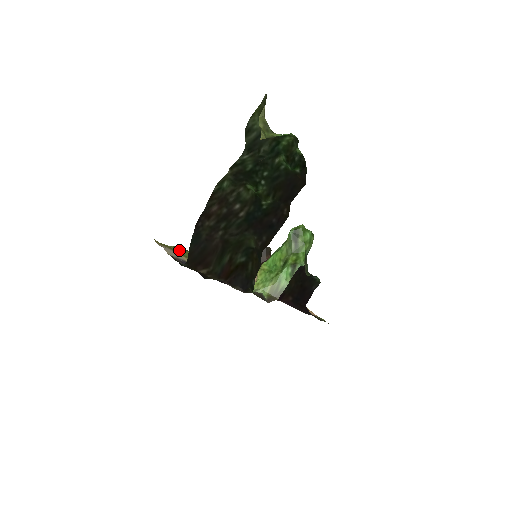
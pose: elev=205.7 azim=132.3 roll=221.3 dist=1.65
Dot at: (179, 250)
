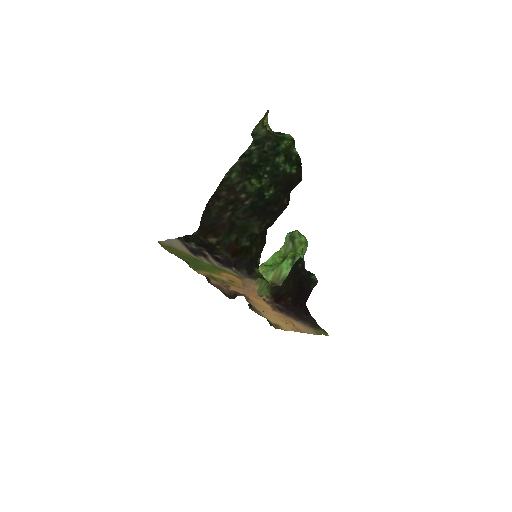
Dot at: (180, 257)
